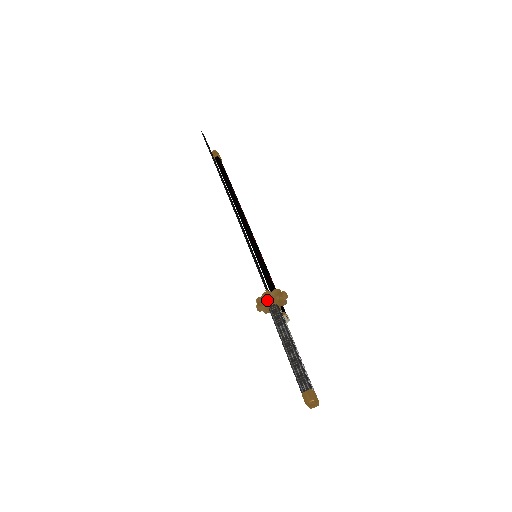
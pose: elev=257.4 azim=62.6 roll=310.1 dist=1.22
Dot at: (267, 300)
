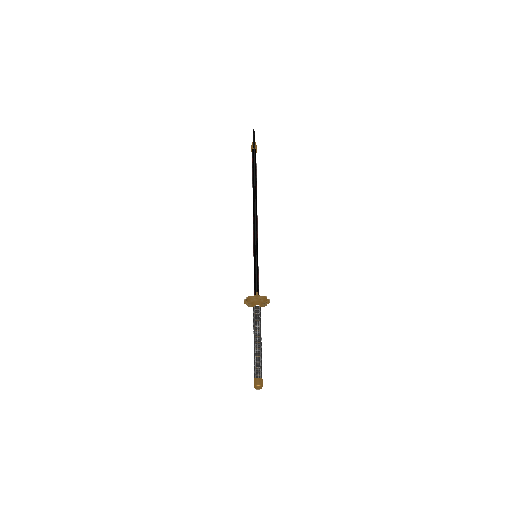
Dot at: (255, 300)
